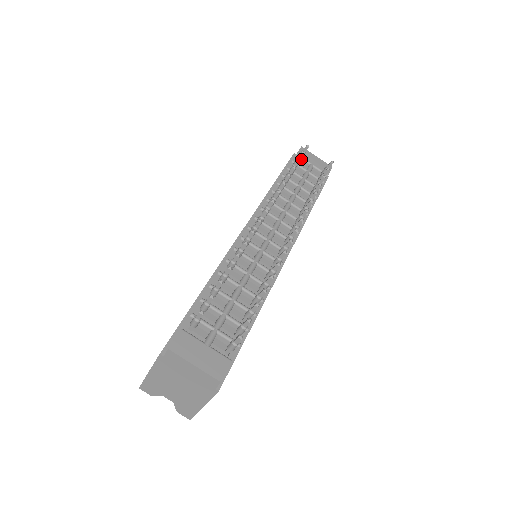
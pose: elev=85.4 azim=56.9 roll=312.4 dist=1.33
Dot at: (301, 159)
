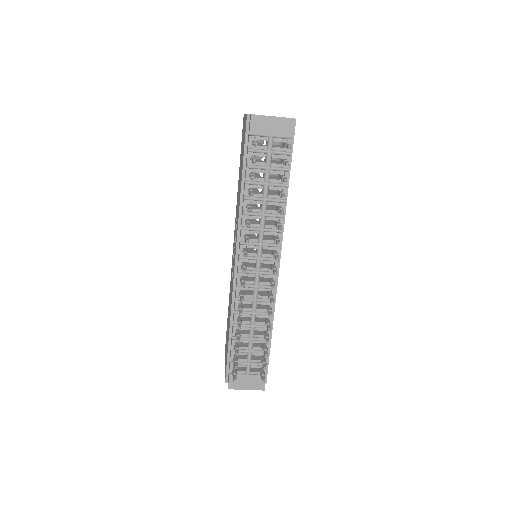
Dot at: occluded
